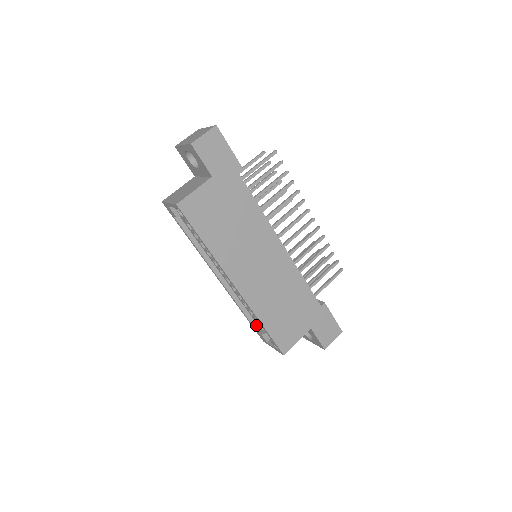
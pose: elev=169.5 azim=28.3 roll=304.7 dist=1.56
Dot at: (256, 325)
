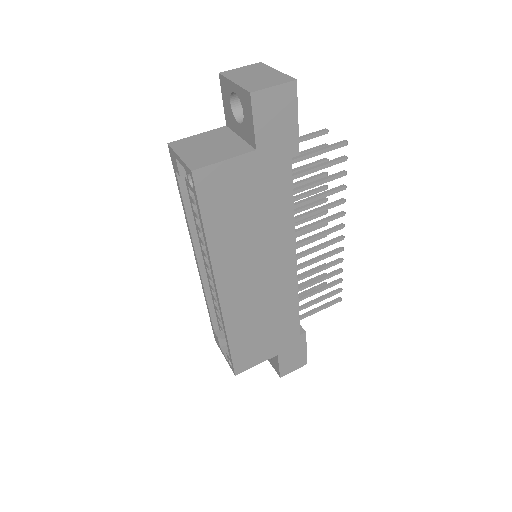
Dot at: (216, 324)
